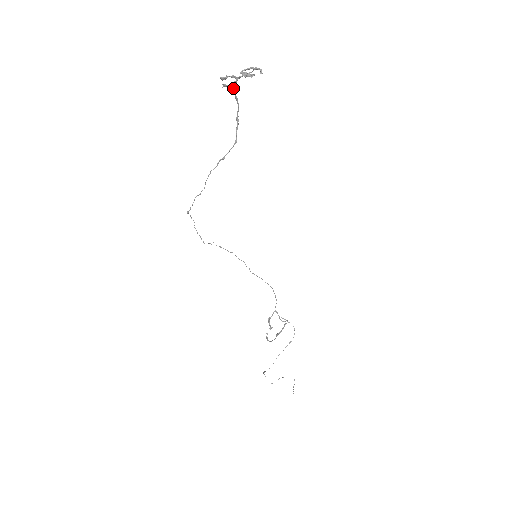
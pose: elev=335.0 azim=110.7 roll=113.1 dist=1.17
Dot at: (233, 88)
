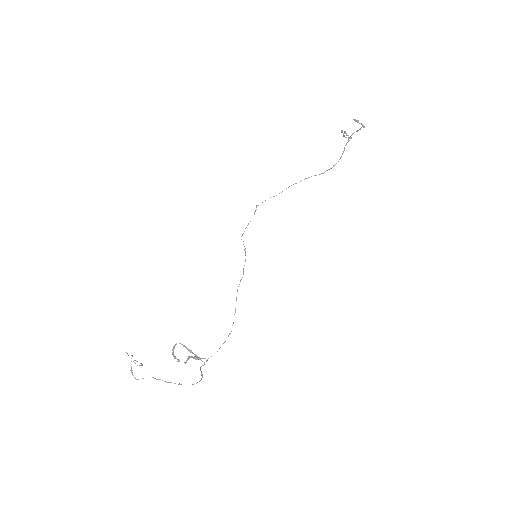
Dot at: (346, 144)
